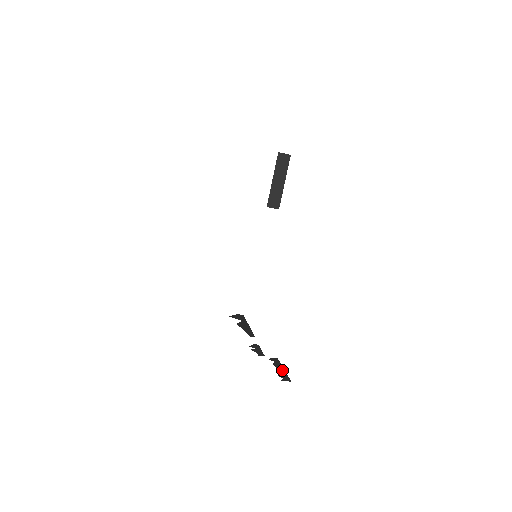
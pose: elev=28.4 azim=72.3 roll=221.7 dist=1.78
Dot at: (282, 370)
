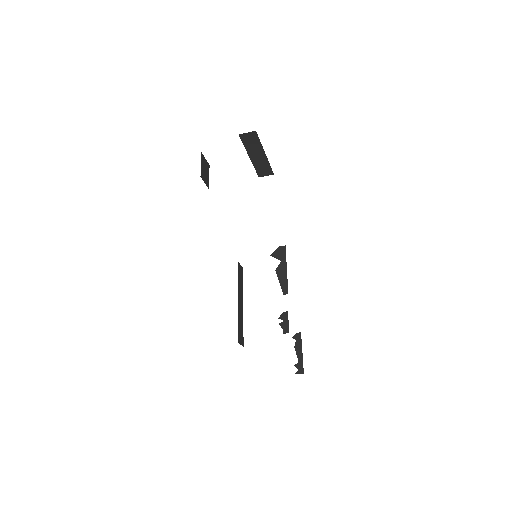
Dot at: (300, 355)
